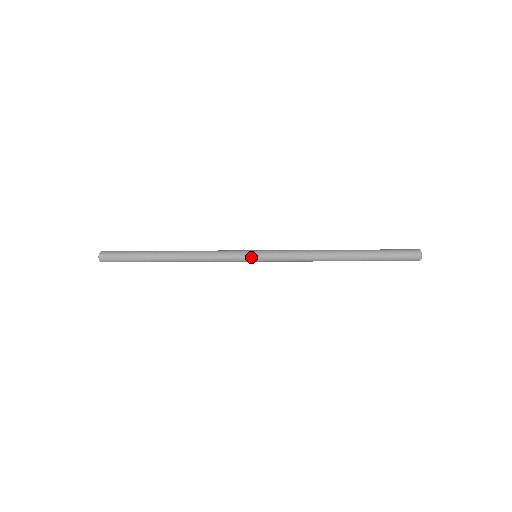
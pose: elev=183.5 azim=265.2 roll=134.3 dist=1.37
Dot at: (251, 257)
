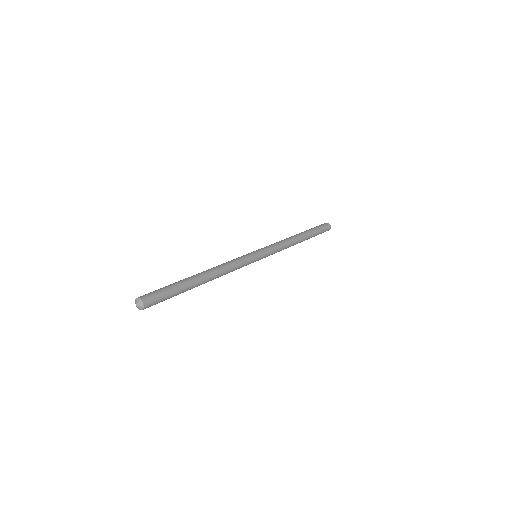
Dot at: occluded
